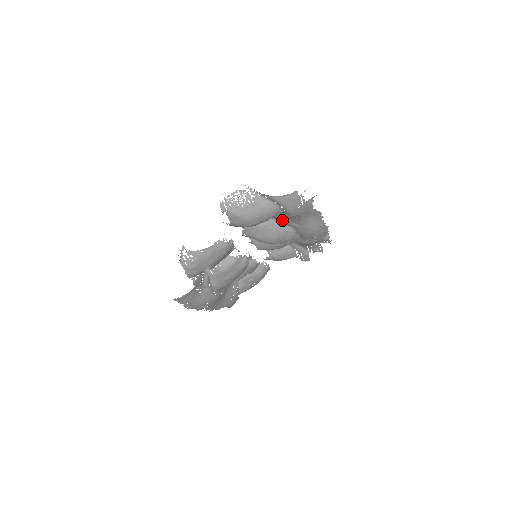
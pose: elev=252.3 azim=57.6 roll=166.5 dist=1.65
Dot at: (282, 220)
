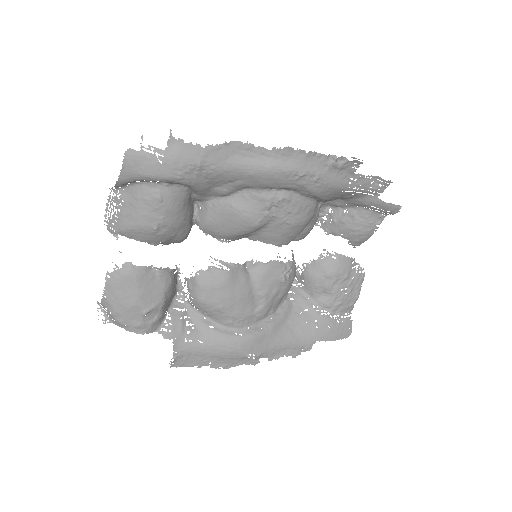
Dot at: (217, 191)
